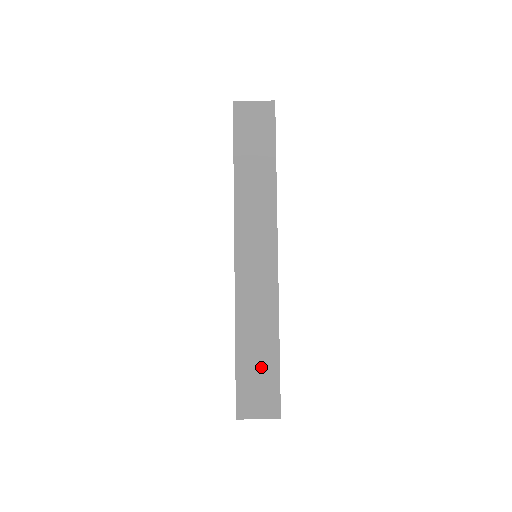
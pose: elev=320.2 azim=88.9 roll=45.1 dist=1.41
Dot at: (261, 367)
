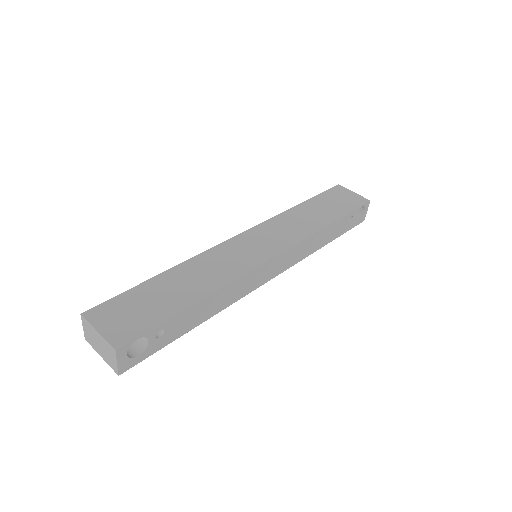
Dot at: (160, 301)
